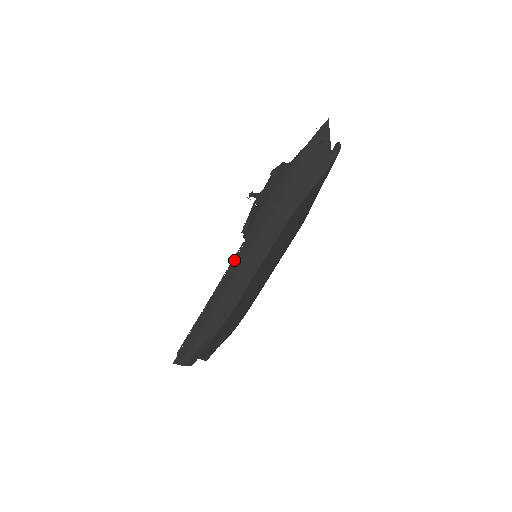
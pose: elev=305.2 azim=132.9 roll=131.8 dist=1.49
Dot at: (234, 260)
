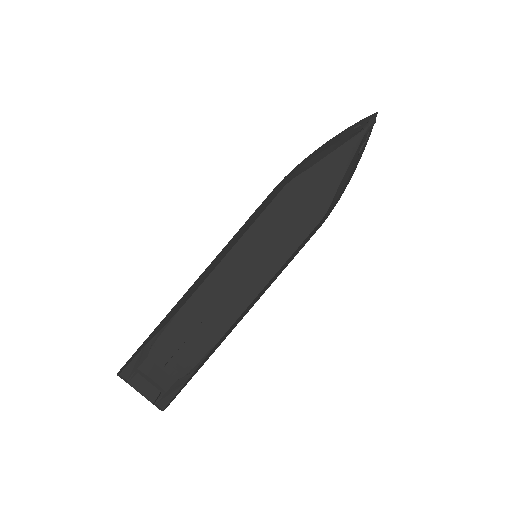
Dot at: occluded
